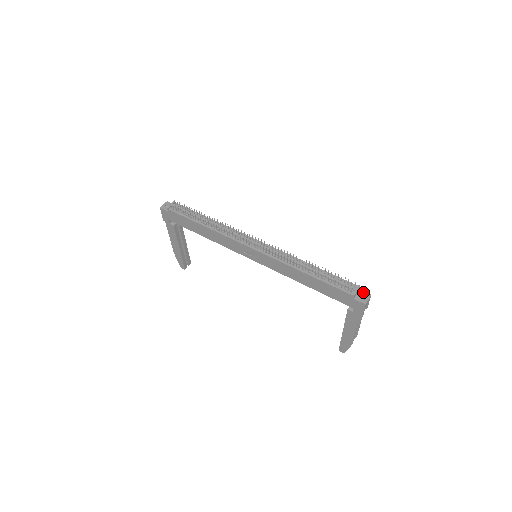
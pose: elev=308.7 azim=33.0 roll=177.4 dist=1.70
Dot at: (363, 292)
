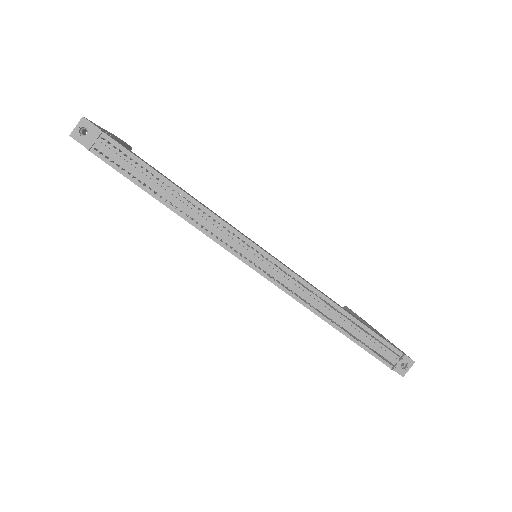
Dot at: (406, 358)
